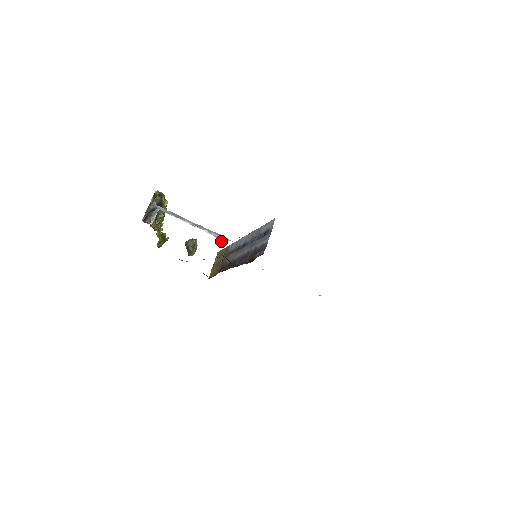
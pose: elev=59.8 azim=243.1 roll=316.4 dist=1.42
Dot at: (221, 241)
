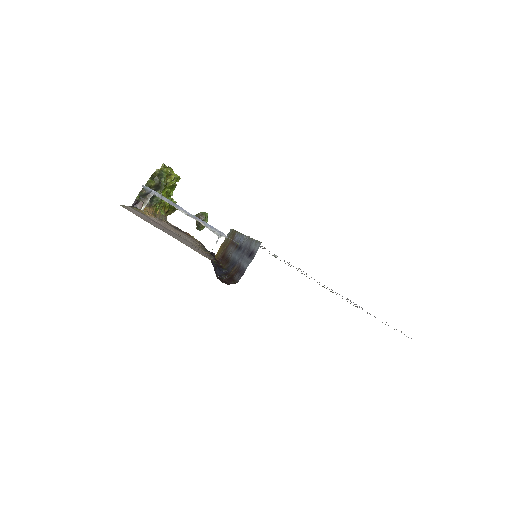
Dot at: occluded
